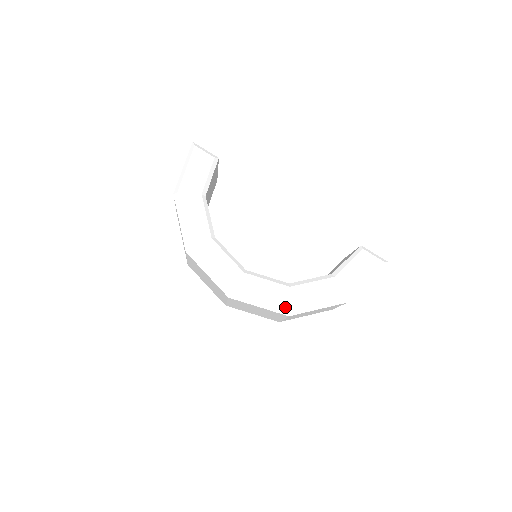
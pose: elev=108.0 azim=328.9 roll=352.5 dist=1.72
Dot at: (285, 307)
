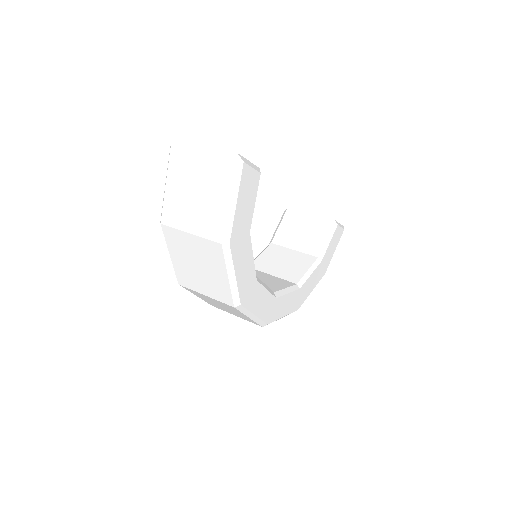
Dot at: (296, 308)
